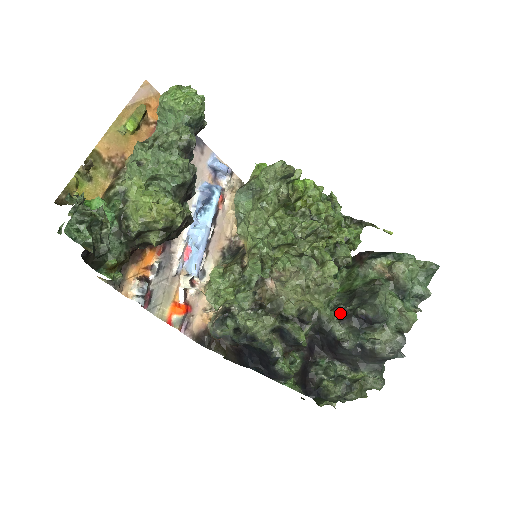
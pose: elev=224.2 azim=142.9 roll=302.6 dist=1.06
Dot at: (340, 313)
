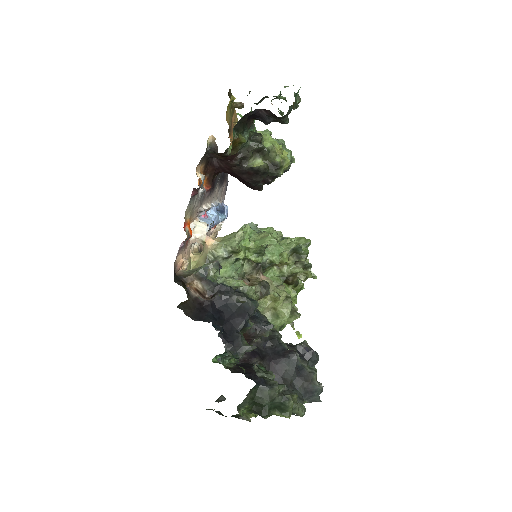
Dot at: occluded
